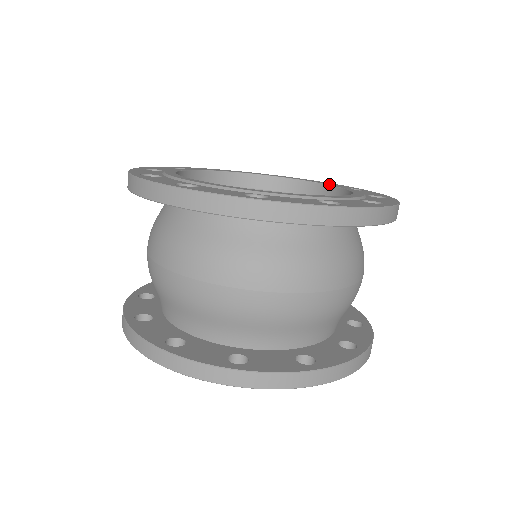
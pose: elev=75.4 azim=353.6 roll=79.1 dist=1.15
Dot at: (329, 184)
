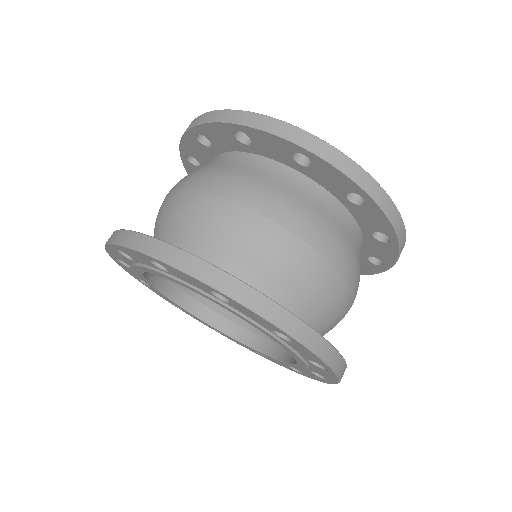
Dot at: occluded
